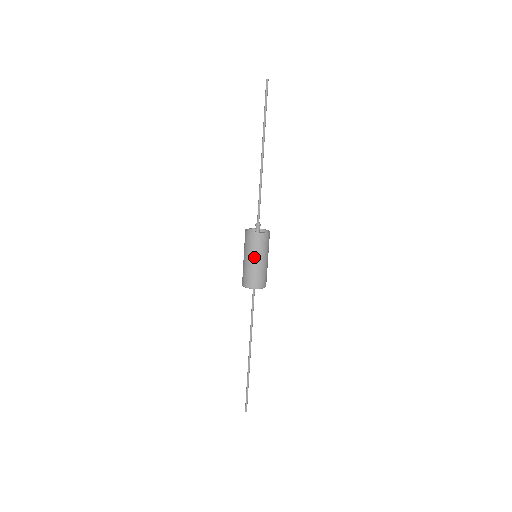
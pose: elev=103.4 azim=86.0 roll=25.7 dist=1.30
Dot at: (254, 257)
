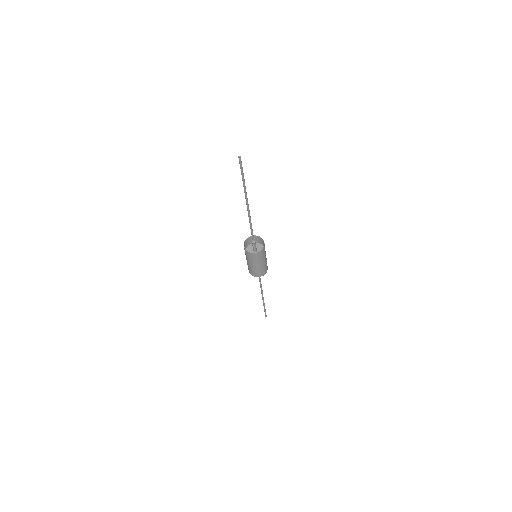
Dot at: (256, 264)
